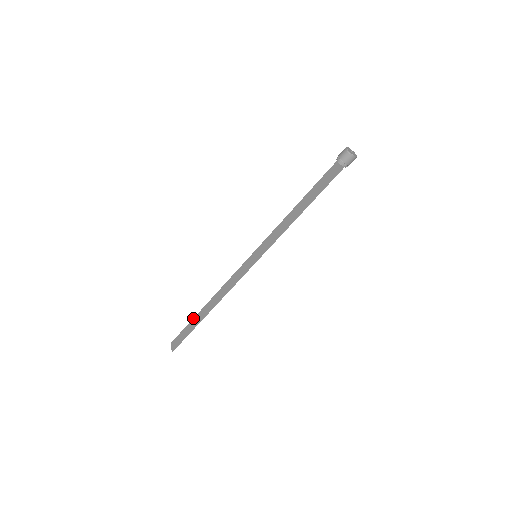
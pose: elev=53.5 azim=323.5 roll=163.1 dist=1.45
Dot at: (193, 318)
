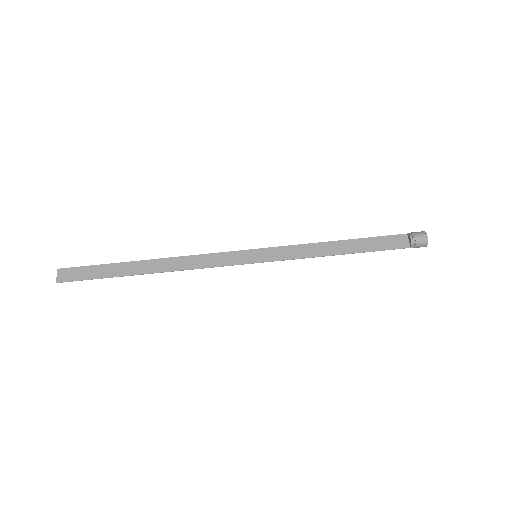
Dot at: occluded
